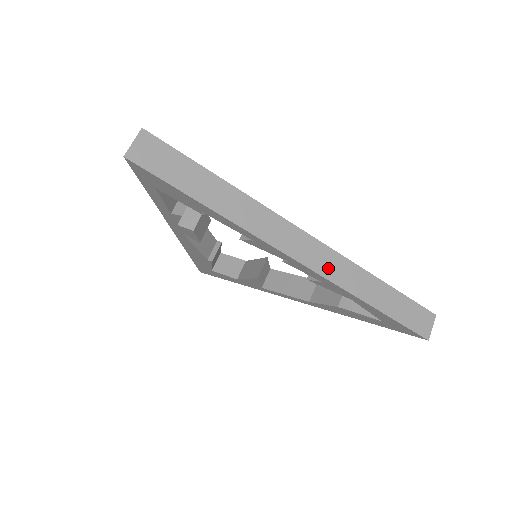
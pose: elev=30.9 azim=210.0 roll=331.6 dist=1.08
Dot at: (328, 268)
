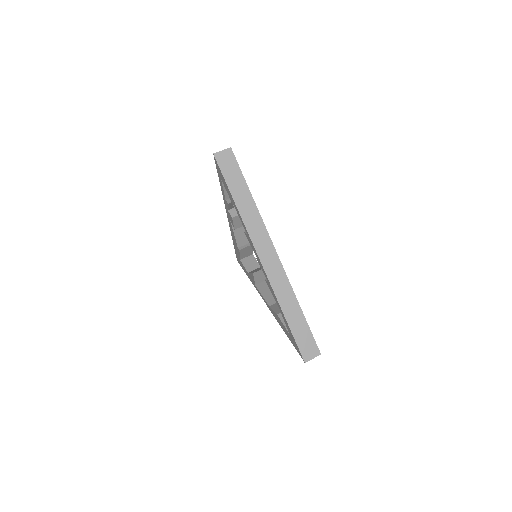
Dot at: (274, 276)
